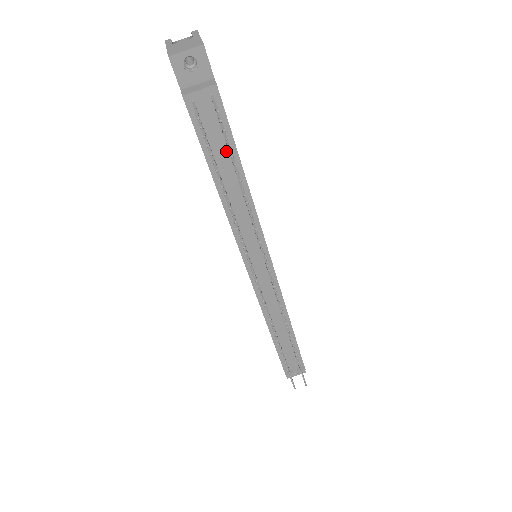
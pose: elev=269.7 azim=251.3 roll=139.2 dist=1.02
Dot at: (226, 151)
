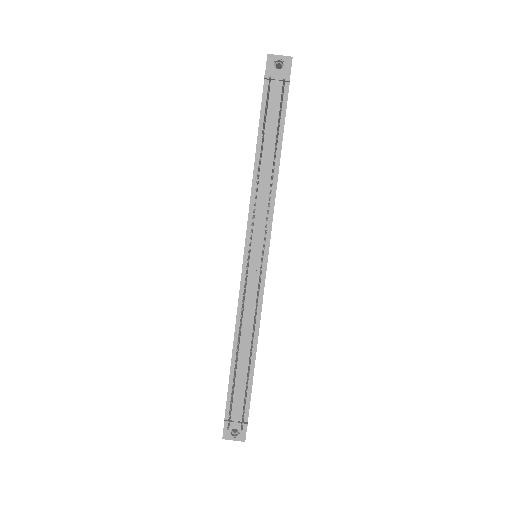
Dot at: (275, 131)
